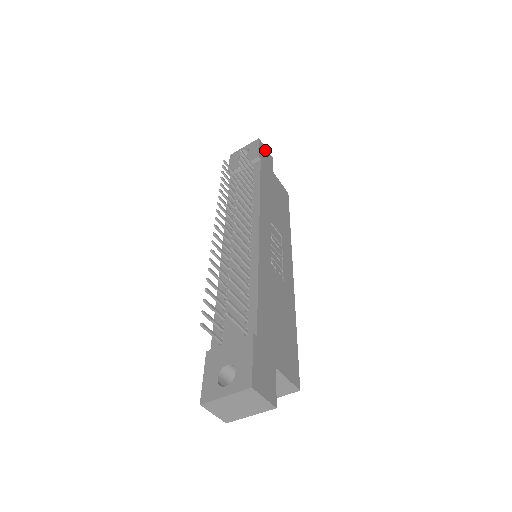
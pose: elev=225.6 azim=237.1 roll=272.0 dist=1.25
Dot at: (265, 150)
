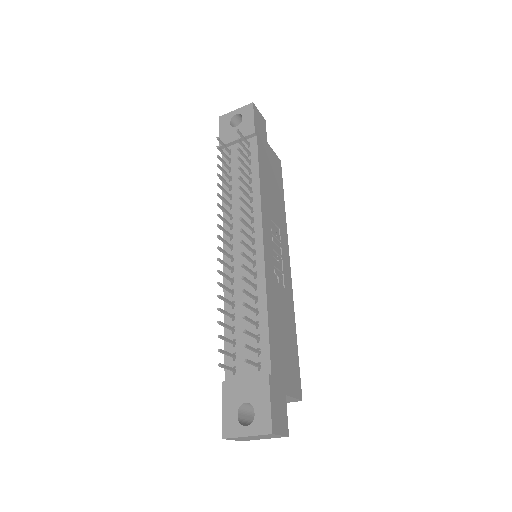
Dot at: (259, 116)
